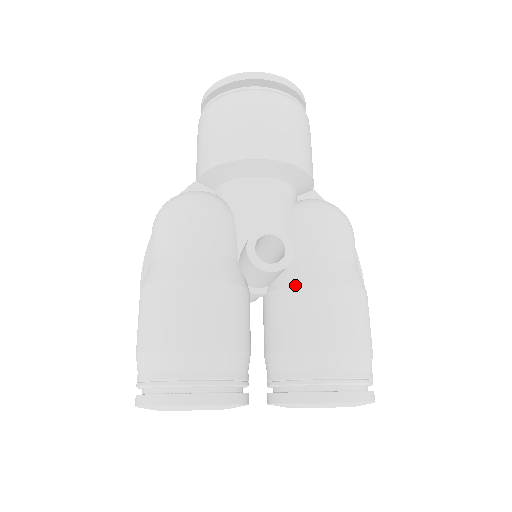
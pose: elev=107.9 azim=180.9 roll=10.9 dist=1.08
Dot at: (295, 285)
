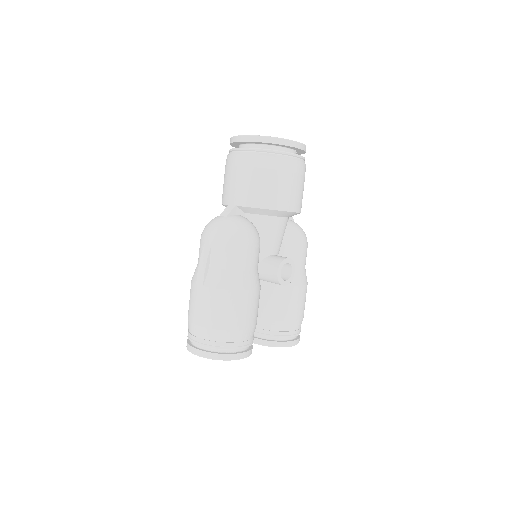
Dot at: occluded
